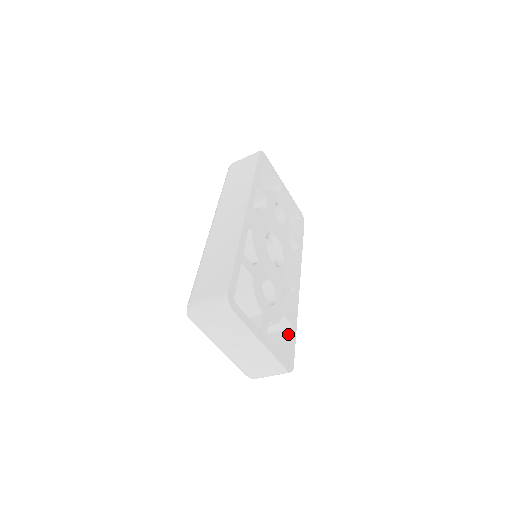
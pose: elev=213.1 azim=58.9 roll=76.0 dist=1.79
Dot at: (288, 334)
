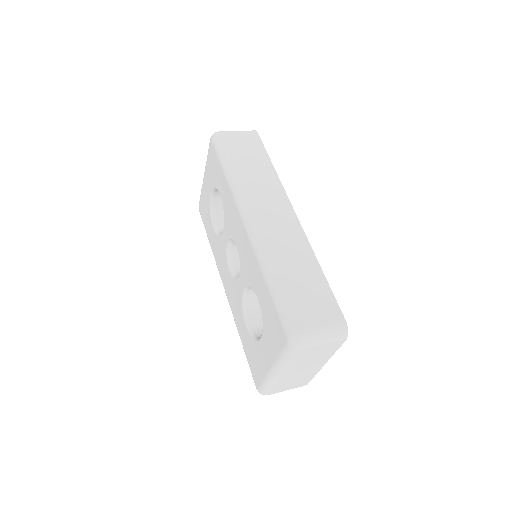
Dot at: occluded
